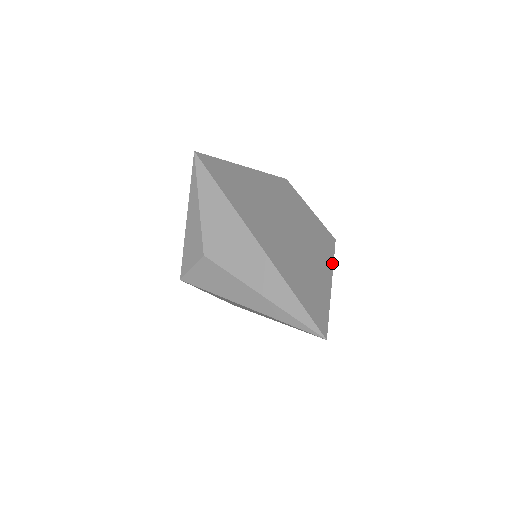
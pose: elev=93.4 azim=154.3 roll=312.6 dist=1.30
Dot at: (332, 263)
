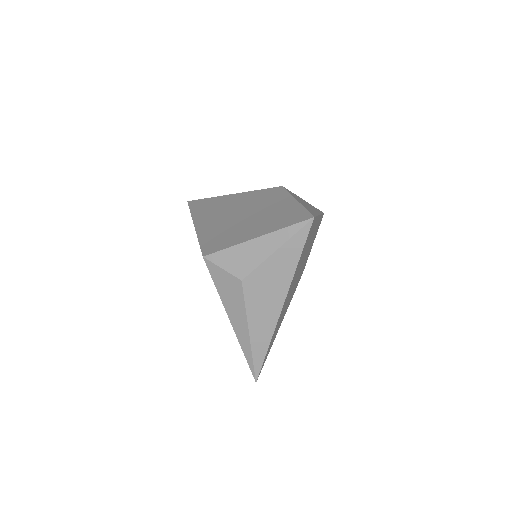
Dot at: occluded
